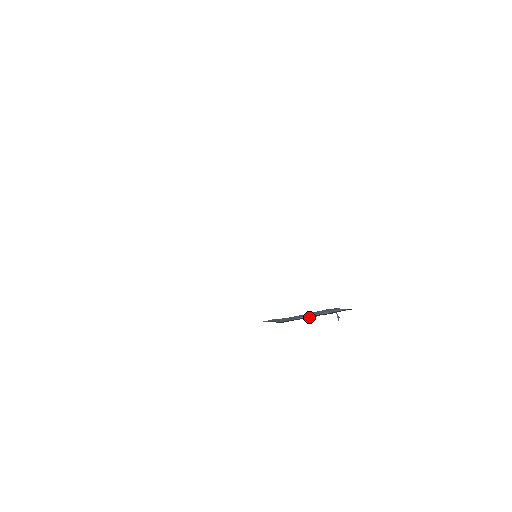
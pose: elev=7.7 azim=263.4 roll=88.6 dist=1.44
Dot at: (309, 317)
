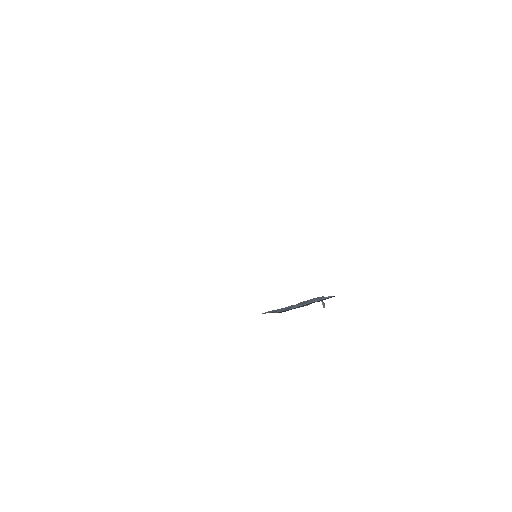
Dot at: (305, 305)
